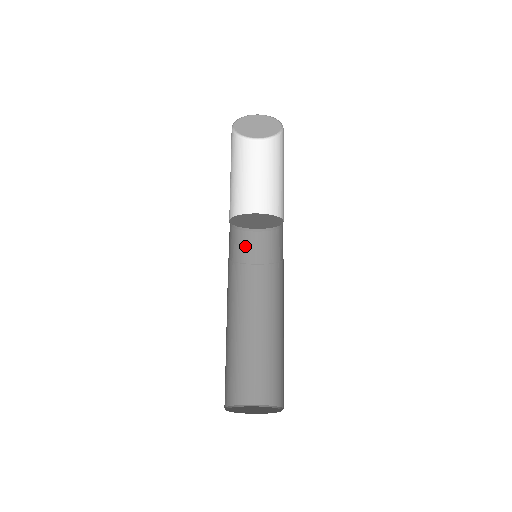
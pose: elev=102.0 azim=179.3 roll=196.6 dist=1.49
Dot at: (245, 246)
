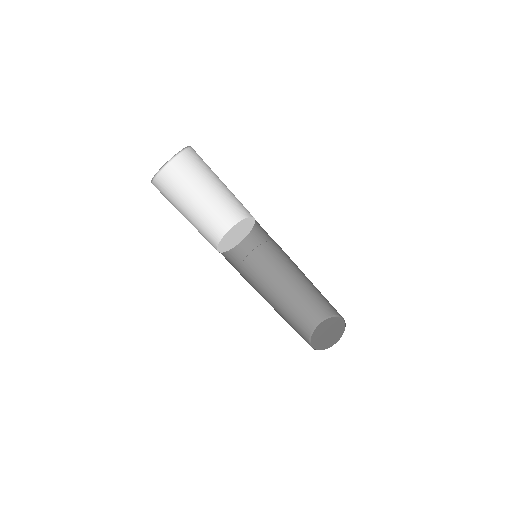
Dot at: (229, 257)
